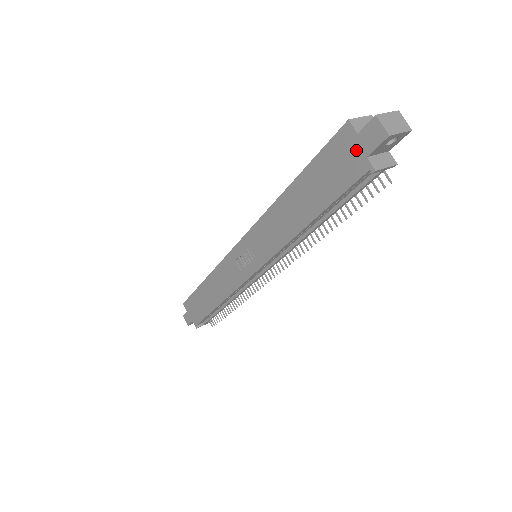
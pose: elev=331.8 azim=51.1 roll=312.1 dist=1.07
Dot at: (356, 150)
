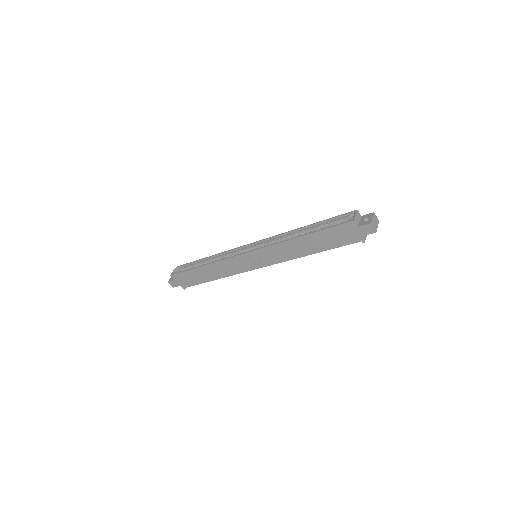
Dot at: (355, 233)
